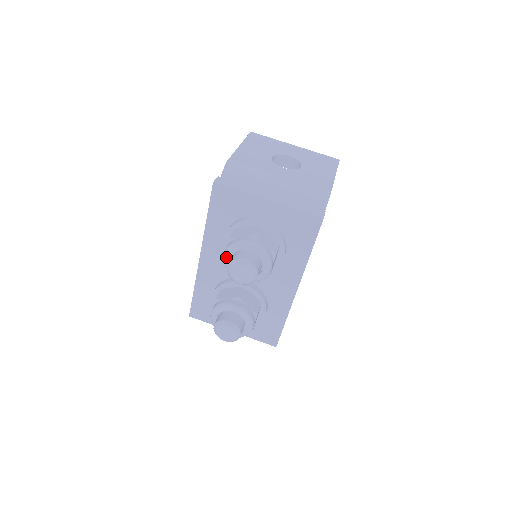
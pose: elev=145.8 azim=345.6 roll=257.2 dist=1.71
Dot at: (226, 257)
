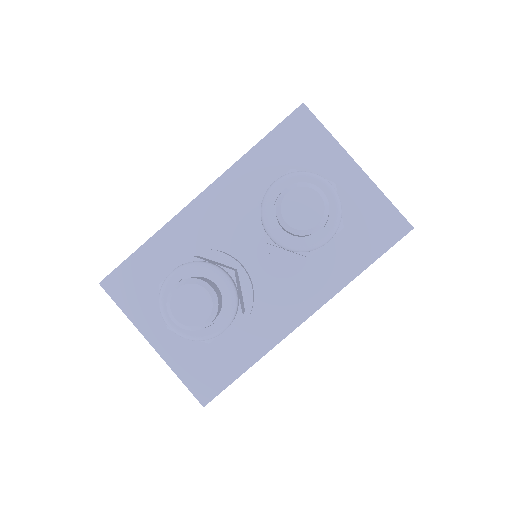
Dot at: (278, 185)
